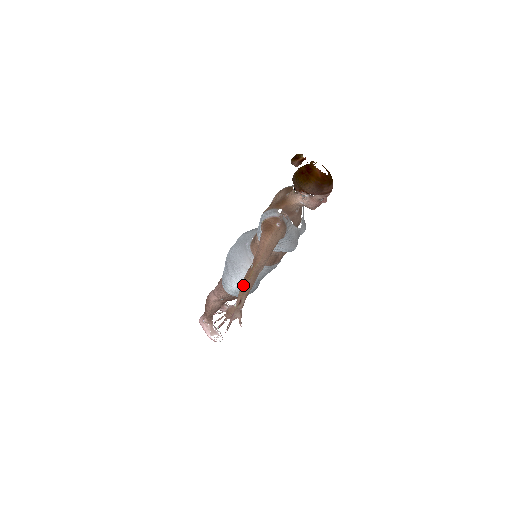
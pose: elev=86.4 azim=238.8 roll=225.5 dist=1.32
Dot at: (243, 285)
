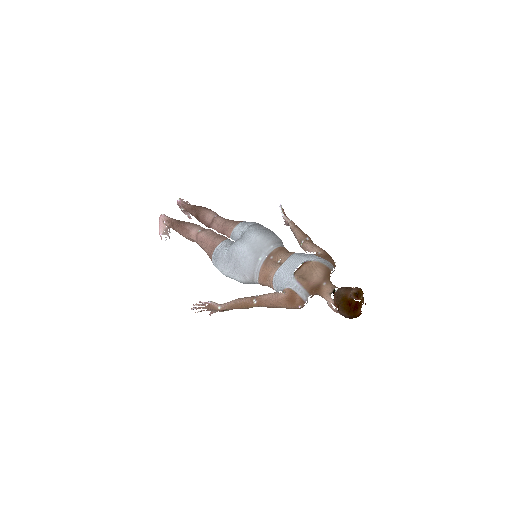
Dot at: (237, 305)
